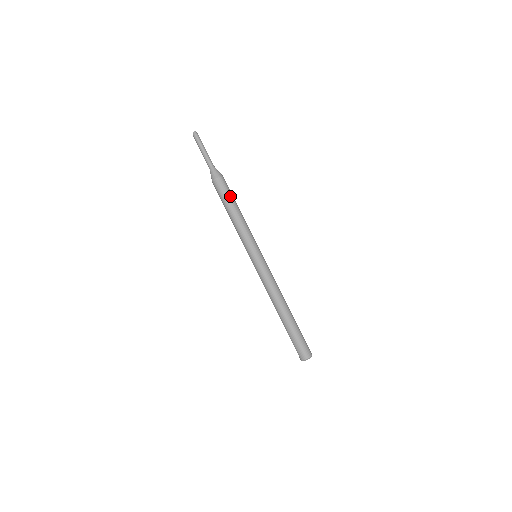
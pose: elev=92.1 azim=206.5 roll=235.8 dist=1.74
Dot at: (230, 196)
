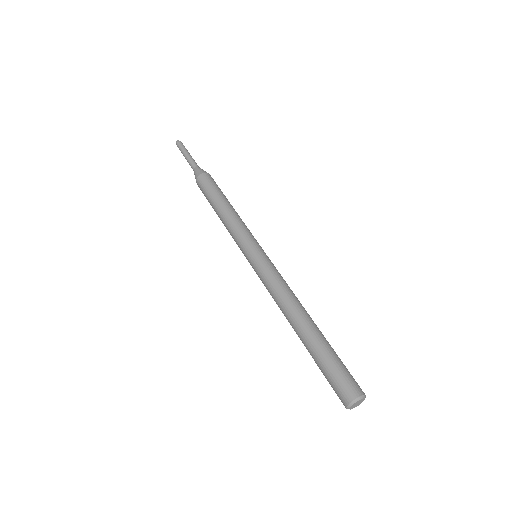
Dot at: (218, 190)
